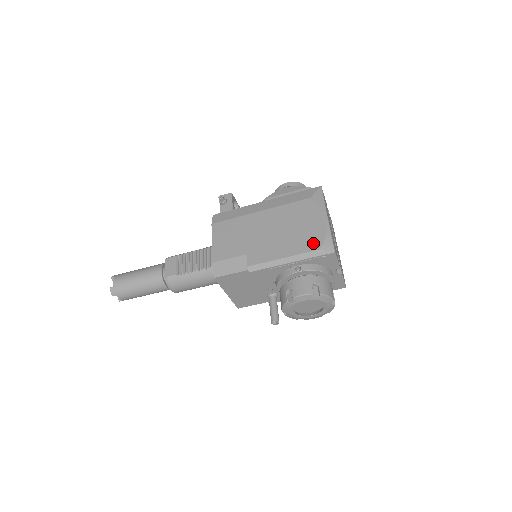
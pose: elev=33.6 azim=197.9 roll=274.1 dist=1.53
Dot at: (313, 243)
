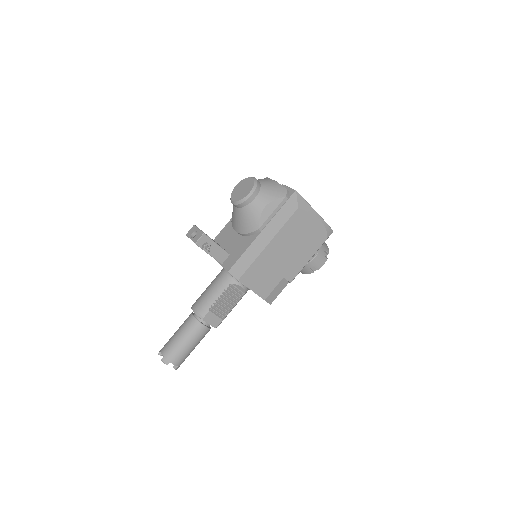
Dot at: (321, 238)
